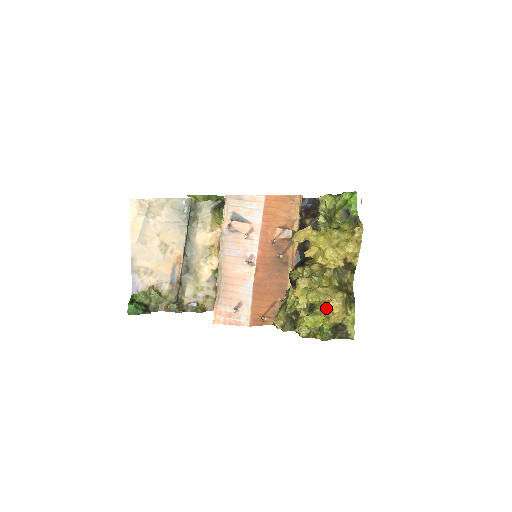
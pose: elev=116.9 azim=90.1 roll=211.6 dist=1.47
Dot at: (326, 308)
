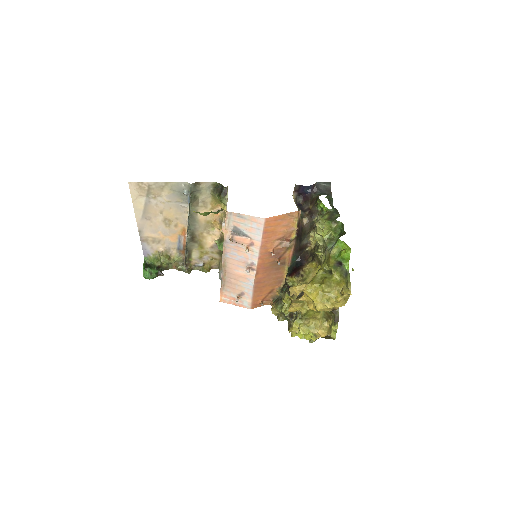
Dot at: occluded
